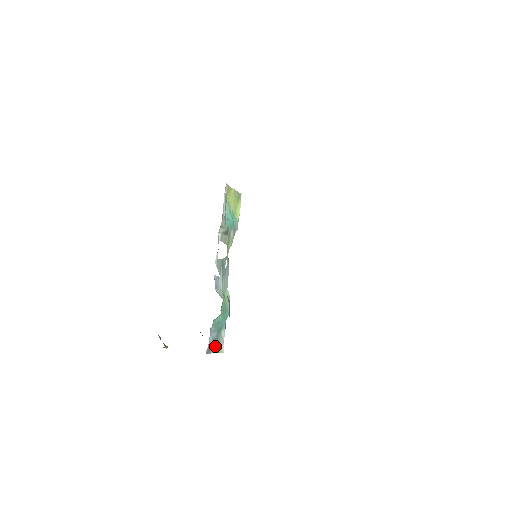
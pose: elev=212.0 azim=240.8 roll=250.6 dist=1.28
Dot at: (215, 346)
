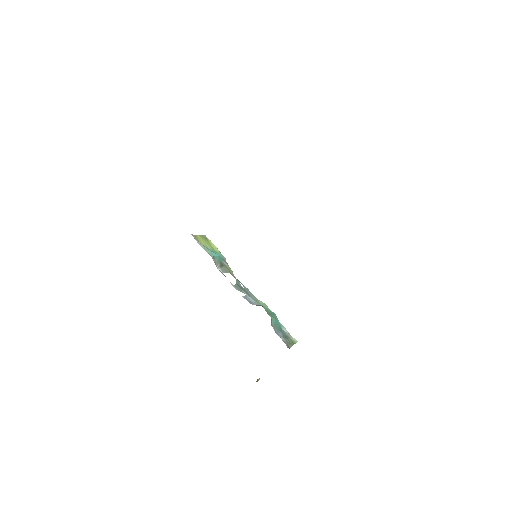
Dot at: (289, 341)
